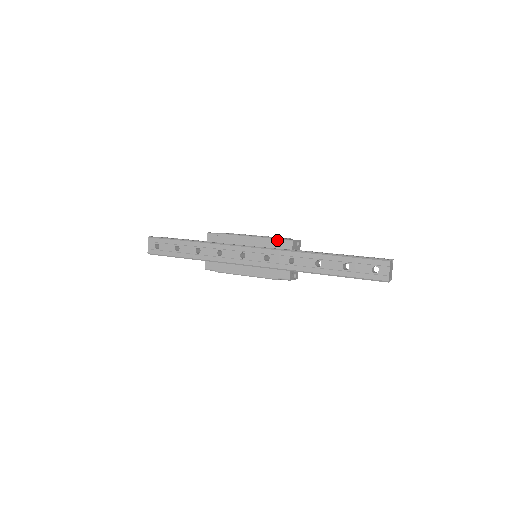
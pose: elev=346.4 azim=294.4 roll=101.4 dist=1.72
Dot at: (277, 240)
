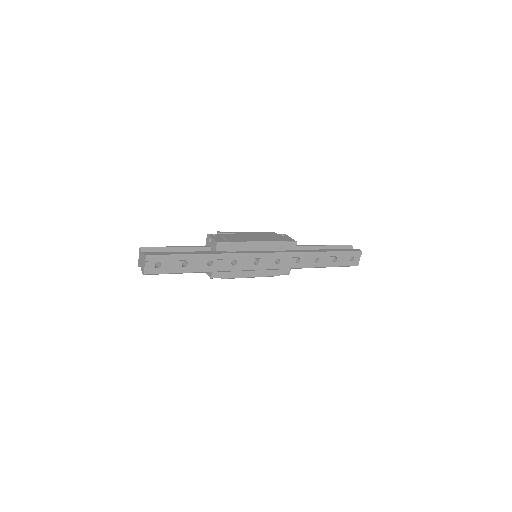
Dot at: (285, 243)
